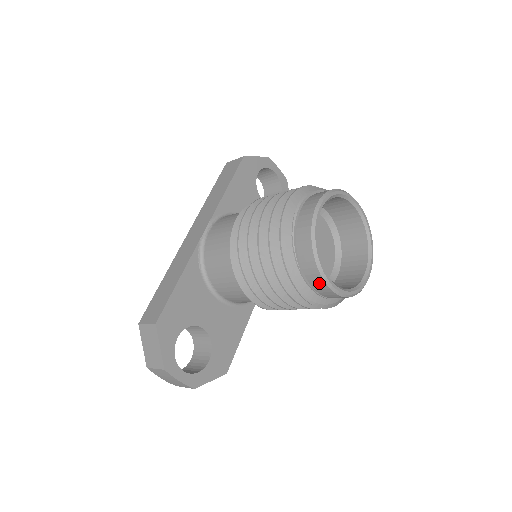
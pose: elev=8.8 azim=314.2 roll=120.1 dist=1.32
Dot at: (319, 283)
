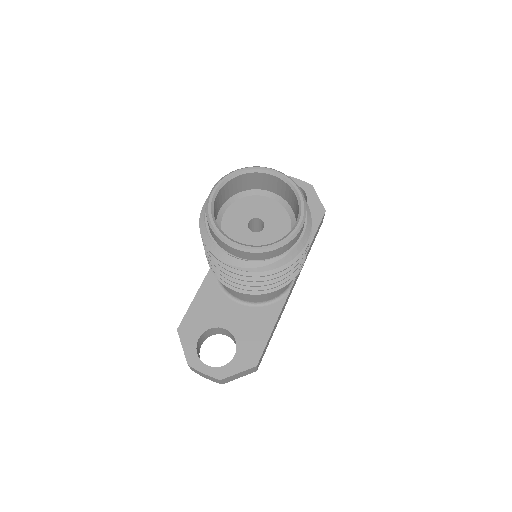
Dot at: (228, 248)
